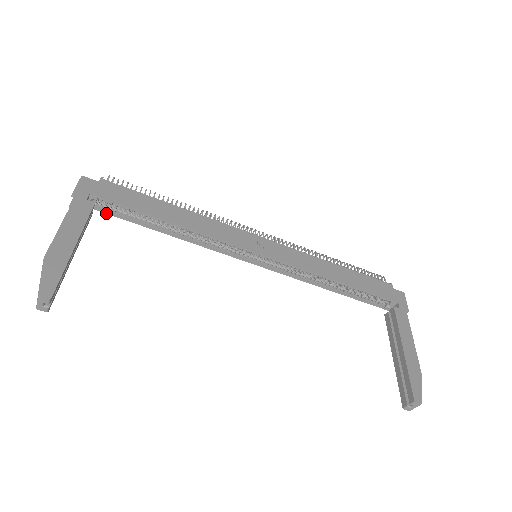
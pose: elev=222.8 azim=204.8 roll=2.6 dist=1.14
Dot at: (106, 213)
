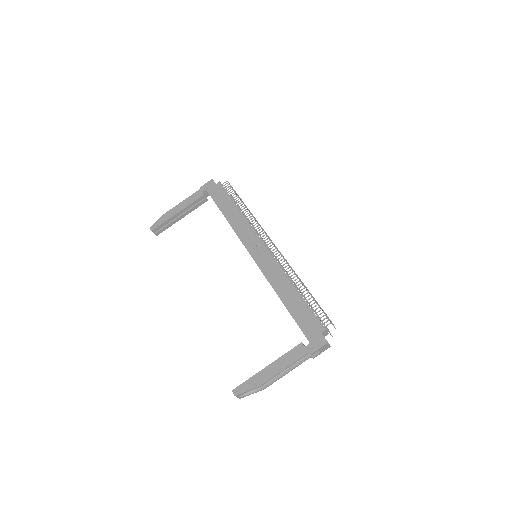
Dot at: occluded
